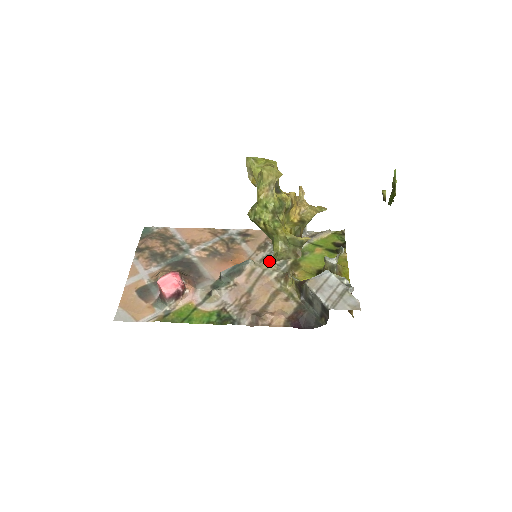
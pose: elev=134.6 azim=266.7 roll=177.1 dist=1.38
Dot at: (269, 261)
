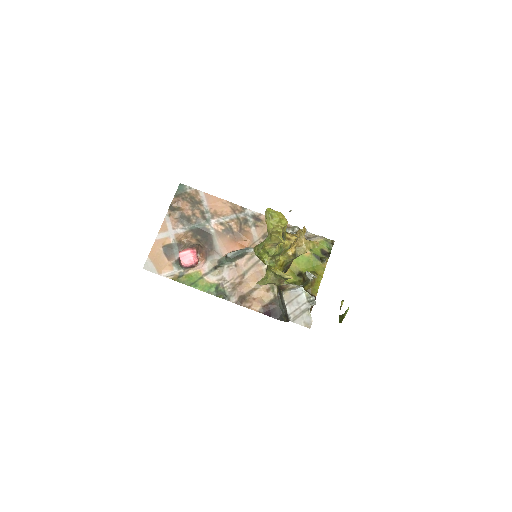
Dot at: (259, 283)
